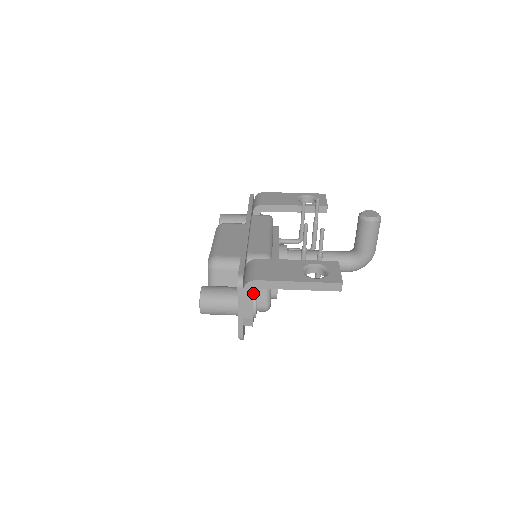
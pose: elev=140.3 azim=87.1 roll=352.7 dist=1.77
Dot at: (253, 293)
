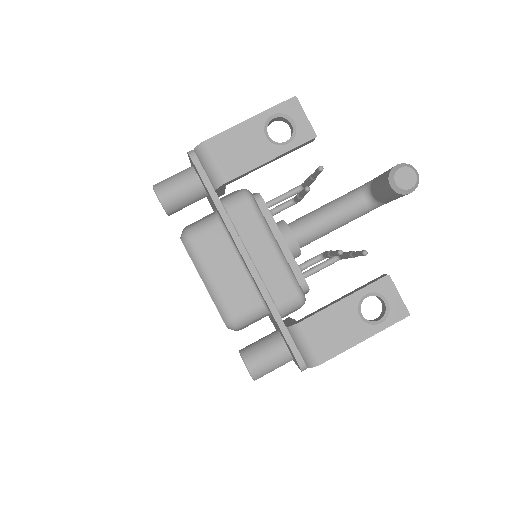
Dot at: occluded
